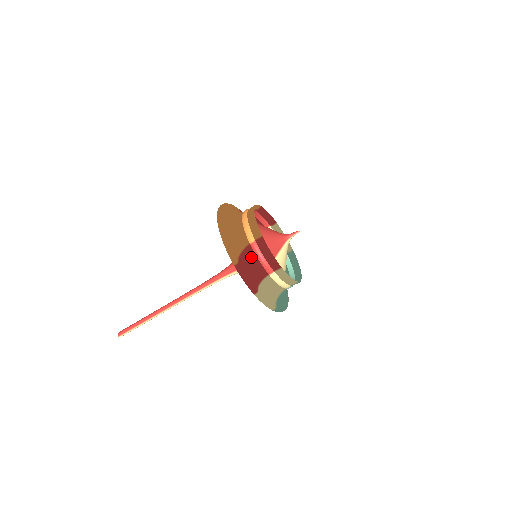
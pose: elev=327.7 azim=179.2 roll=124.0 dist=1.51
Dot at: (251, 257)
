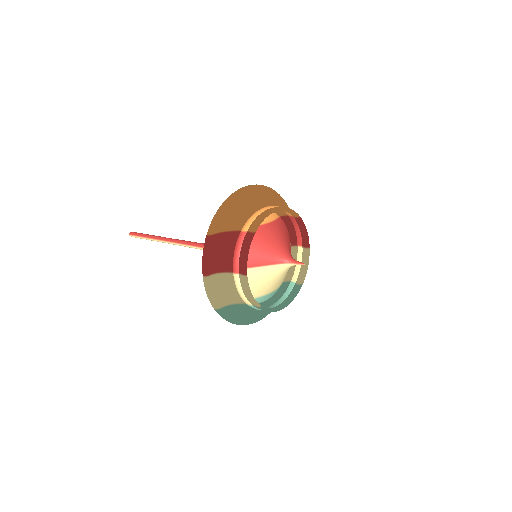
Dot at: (231, 243)
